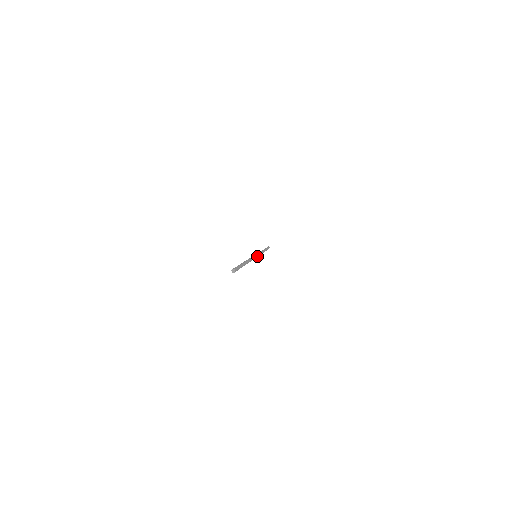
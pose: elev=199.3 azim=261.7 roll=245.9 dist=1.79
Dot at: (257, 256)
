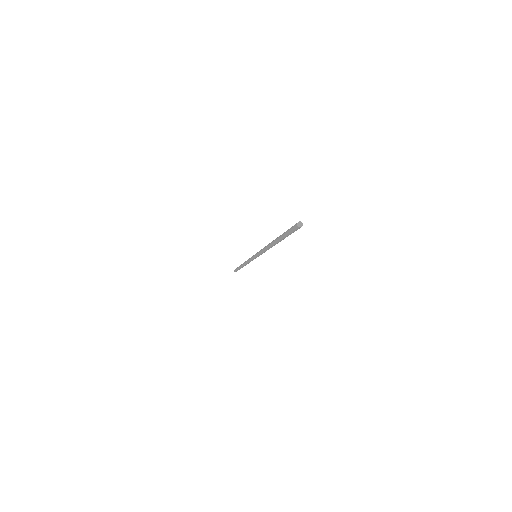
Dot at: occluded
